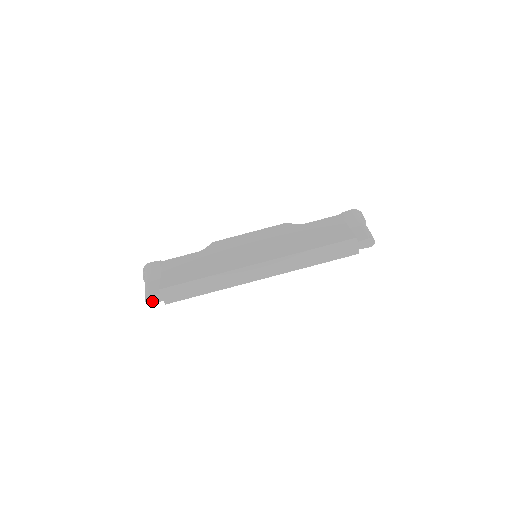
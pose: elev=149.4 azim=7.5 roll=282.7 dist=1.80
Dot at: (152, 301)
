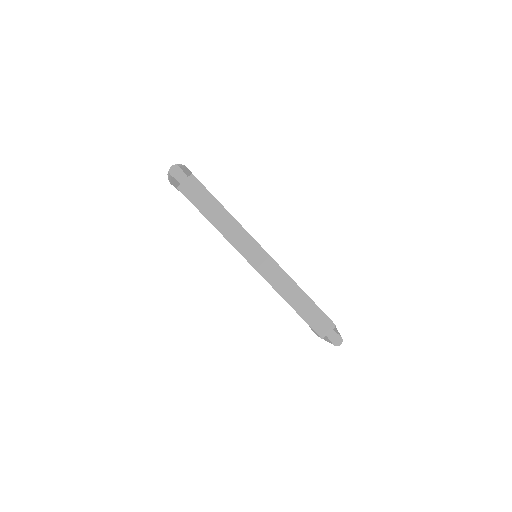
Dot at: (175, 173)
